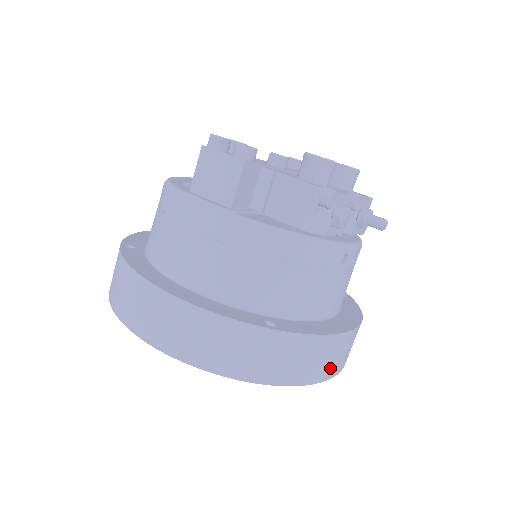
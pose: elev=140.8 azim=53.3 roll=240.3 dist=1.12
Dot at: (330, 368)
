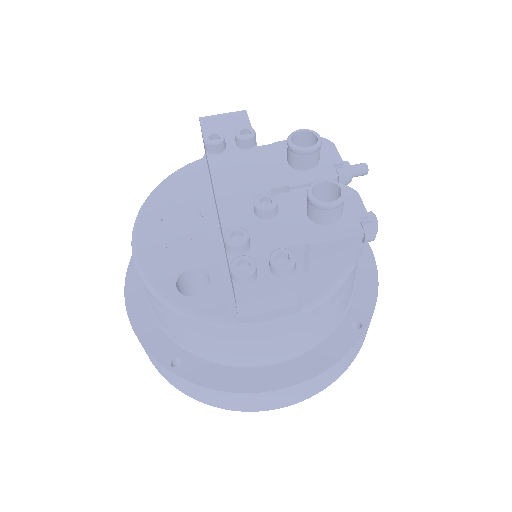
Dot at: occluded
